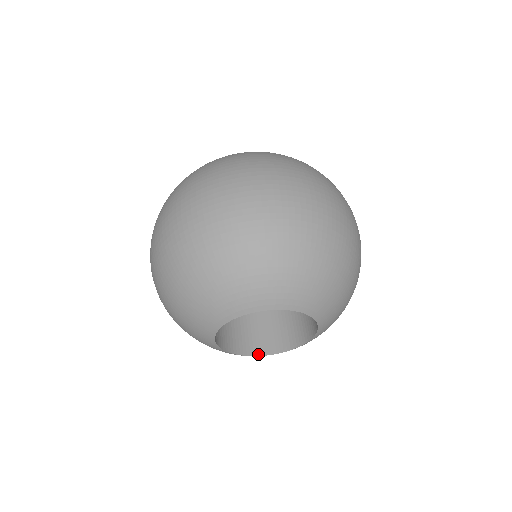
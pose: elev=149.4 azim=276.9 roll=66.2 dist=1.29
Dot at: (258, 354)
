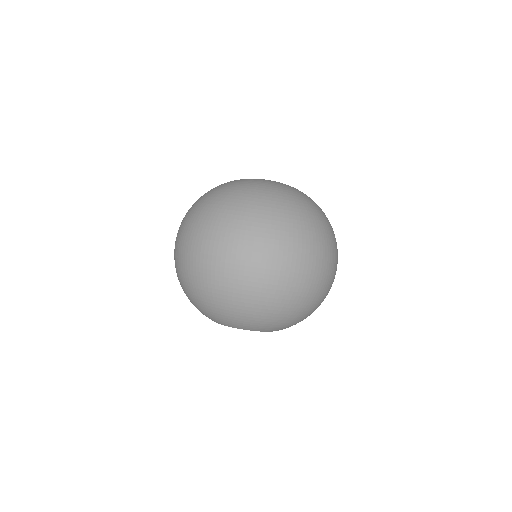
Dot at: occluded
